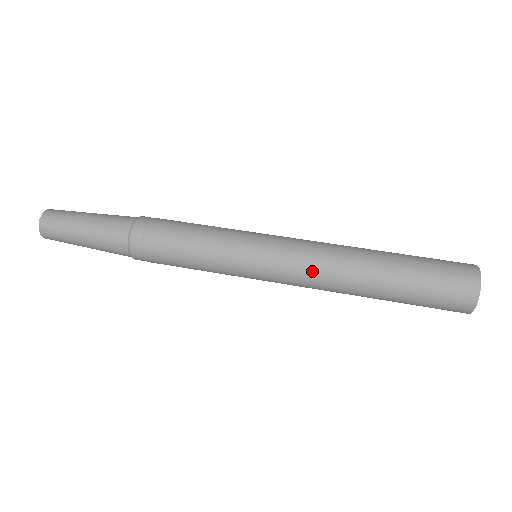
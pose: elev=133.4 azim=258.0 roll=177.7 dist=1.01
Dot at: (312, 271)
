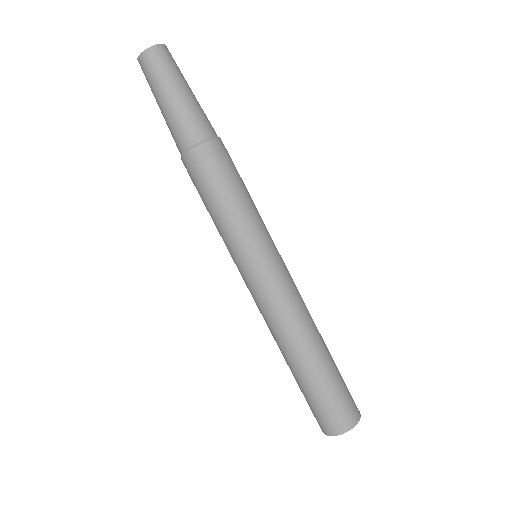
Dot at: occluded
